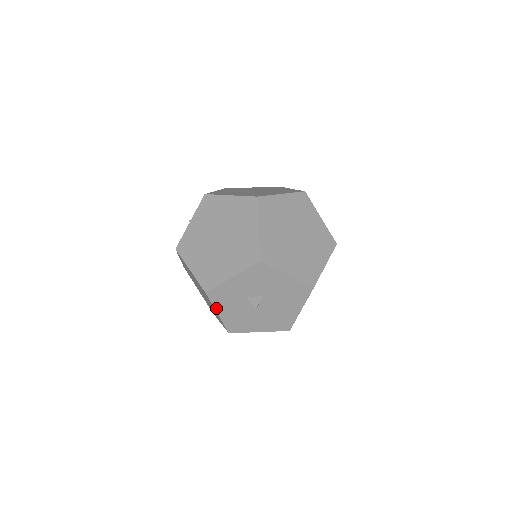
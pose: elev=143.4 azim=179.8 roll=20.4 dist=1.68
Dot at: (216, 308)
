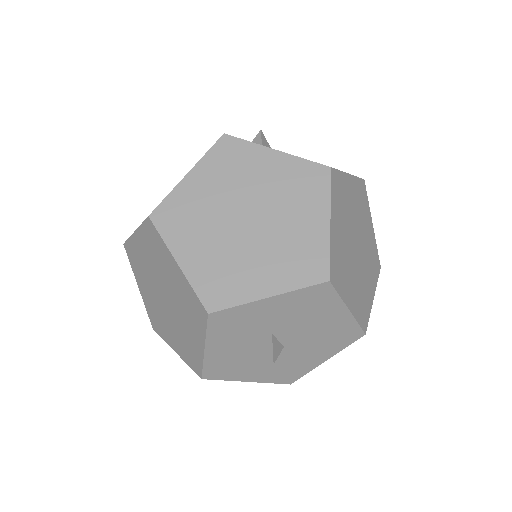
Dot at: (238, 380)
